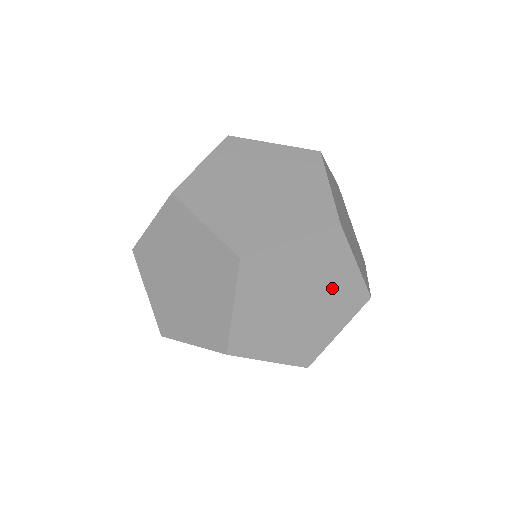
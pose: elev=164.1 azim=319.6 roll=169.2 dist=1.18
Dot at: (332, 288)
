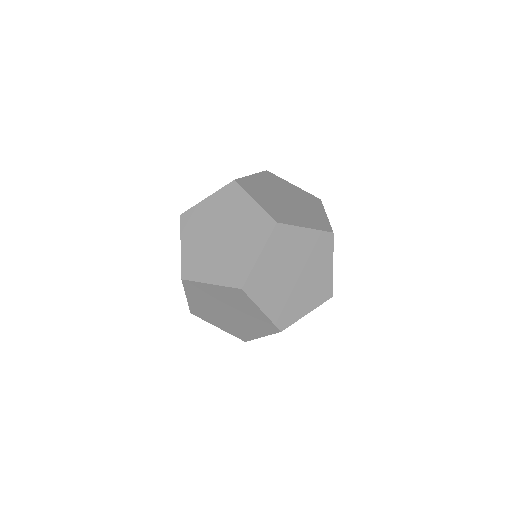
Dot at: (305, 252)
